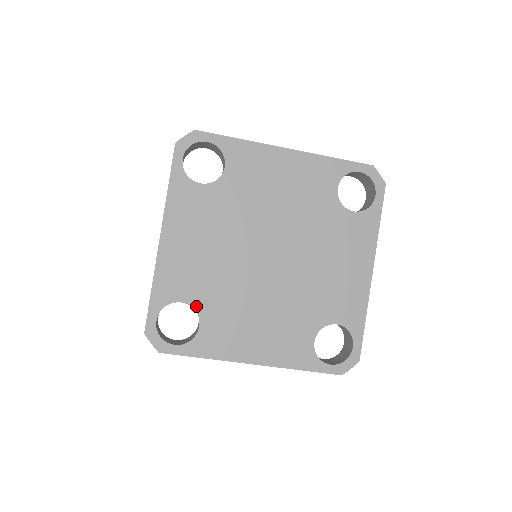
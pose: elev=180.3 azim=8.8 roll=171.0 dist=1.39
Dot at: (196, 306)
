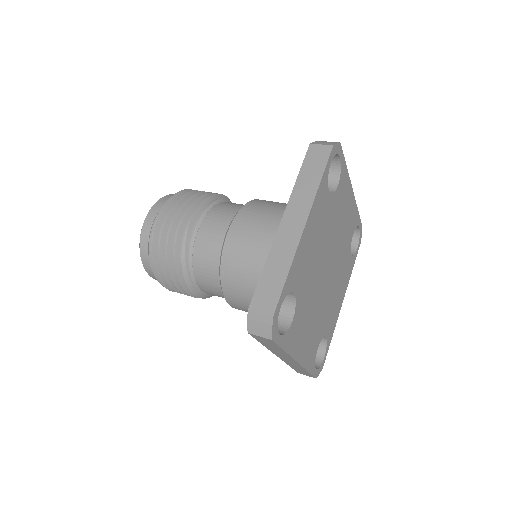
Dot at: (297, 300)
